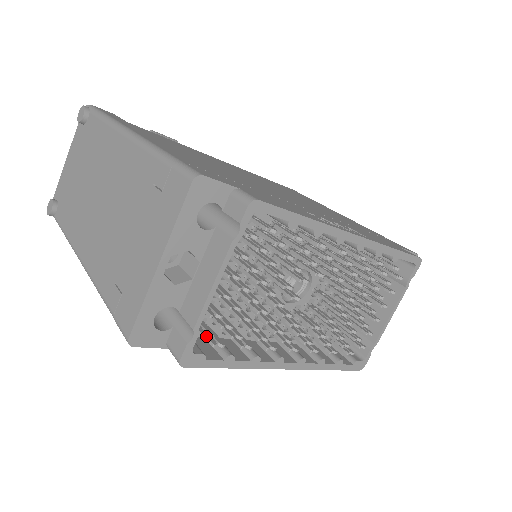
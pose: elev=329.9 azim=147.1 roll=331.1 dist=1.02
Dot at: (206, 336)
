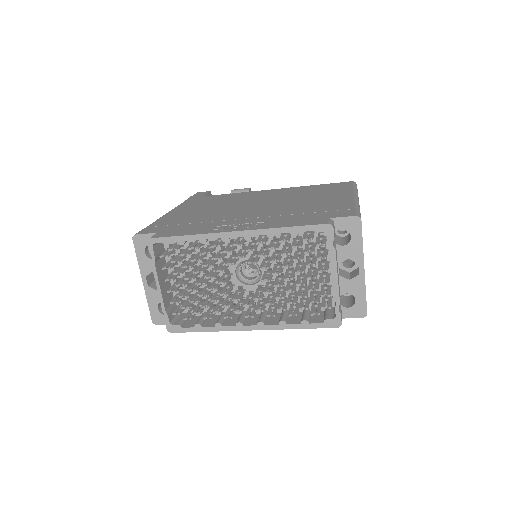
Dot at: (185, 315)
